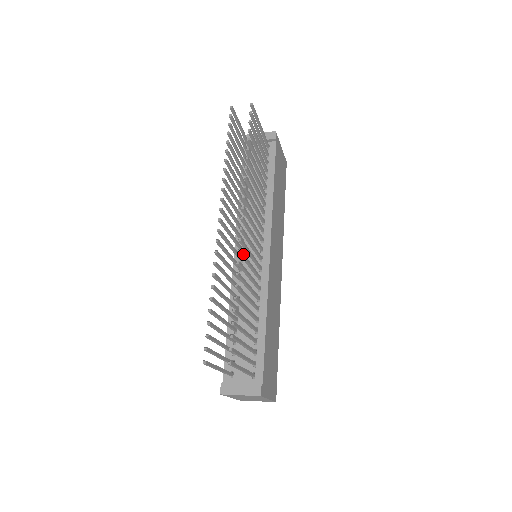
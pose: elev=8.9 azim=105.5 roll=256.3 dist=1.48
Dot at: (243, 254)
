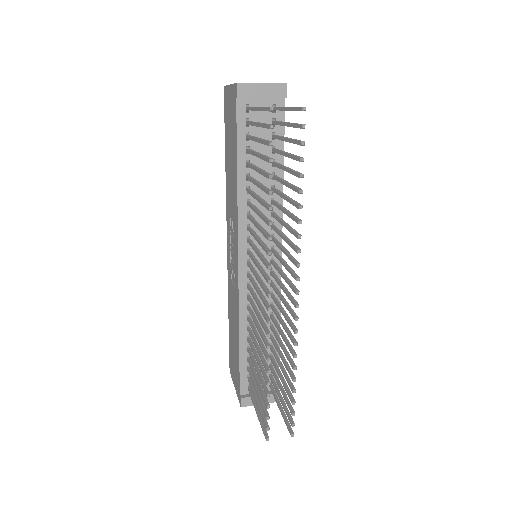
Dot at: (294, 326)
